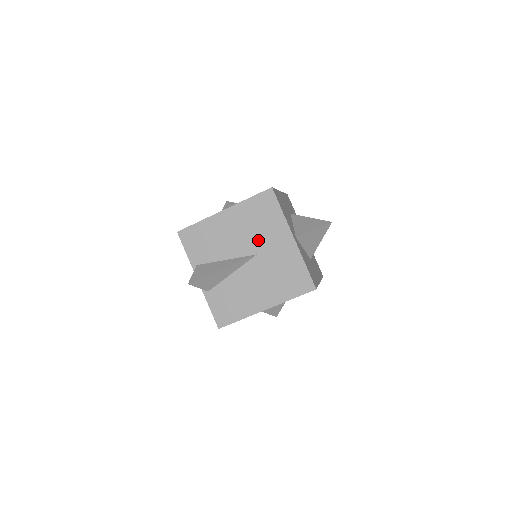
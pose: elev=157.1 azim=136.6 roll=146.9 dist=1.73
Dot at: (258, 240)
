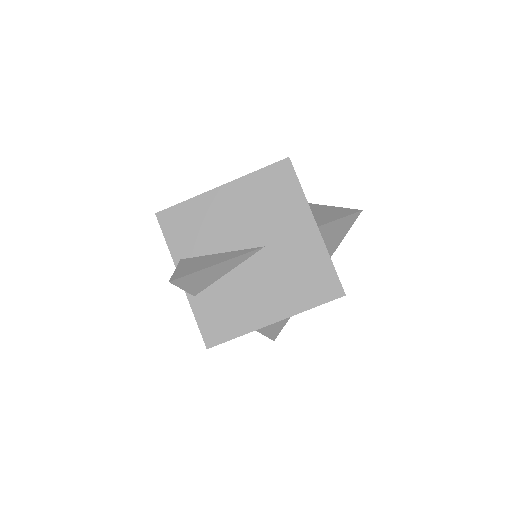
Dot at: (268, 227)
